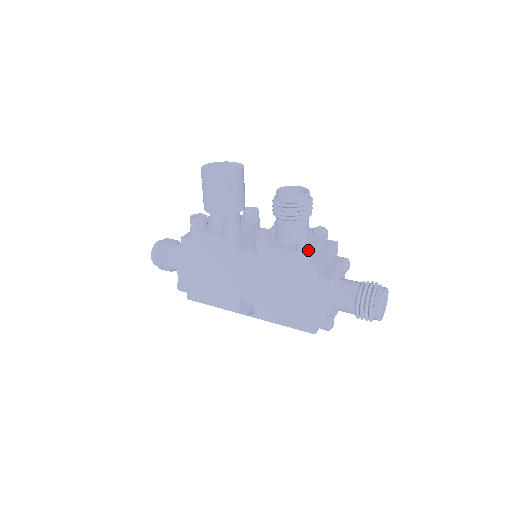
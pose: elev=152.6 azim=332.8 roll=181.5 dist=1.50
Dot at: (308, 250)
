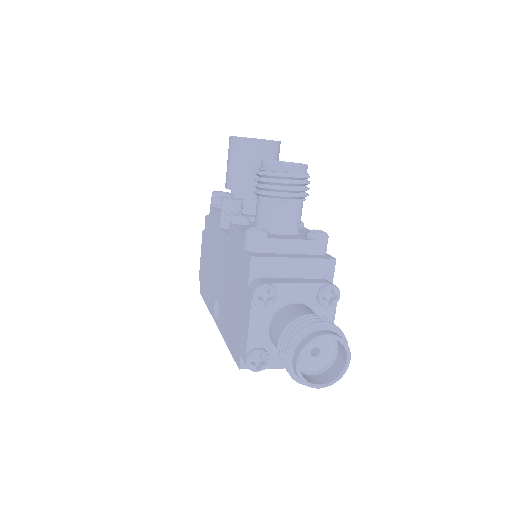
Dot at: (252, 233)
